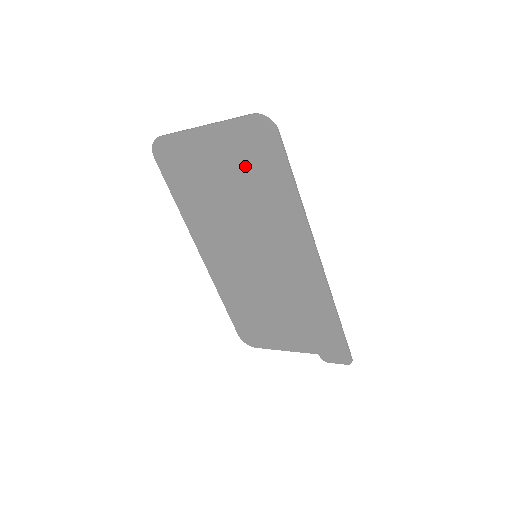
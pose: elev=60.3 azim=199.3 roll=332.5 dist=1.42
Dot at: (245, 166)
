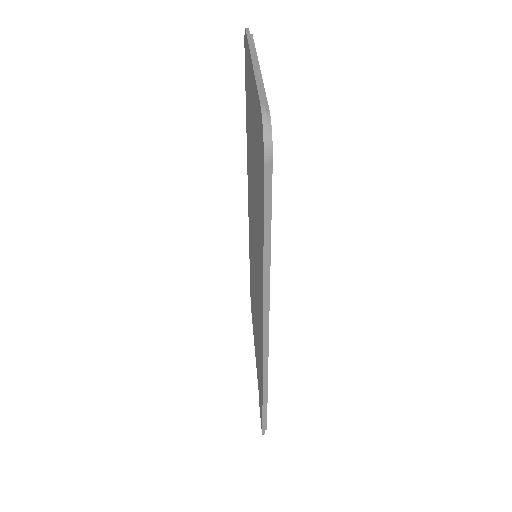
Dot at: occluded
